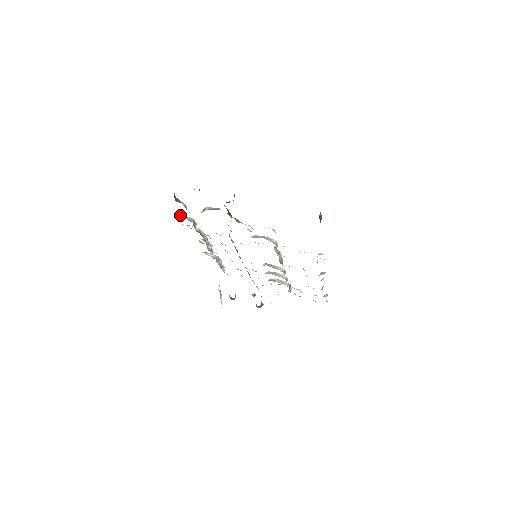
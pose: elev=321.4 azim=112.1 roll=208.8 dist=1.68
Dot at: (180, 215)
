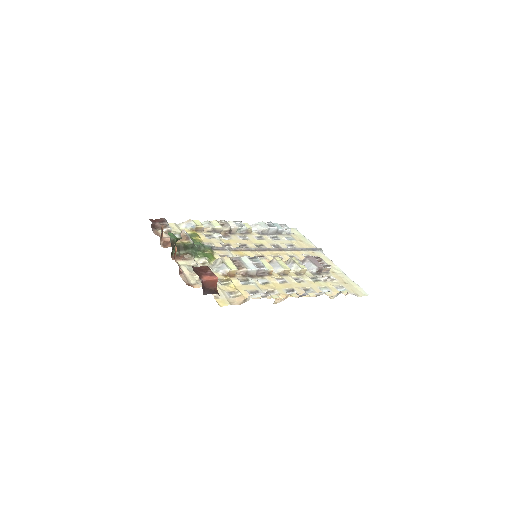
Dot at: (182, 226)
